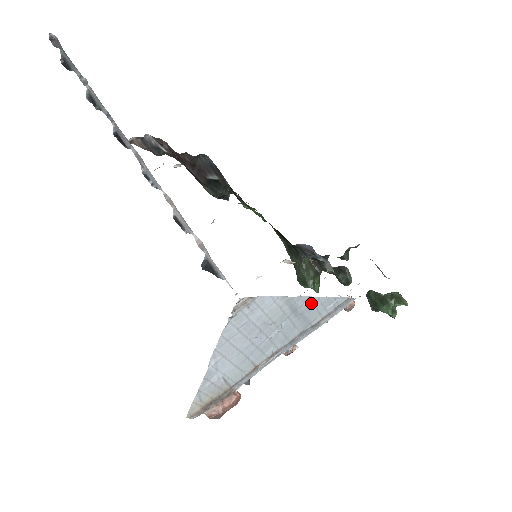
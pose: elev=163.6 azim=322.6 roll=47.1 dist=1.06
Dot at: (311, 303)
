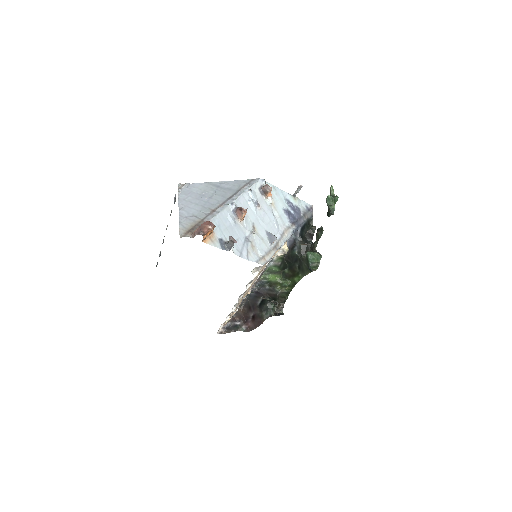
Dot at: (226, 183)
